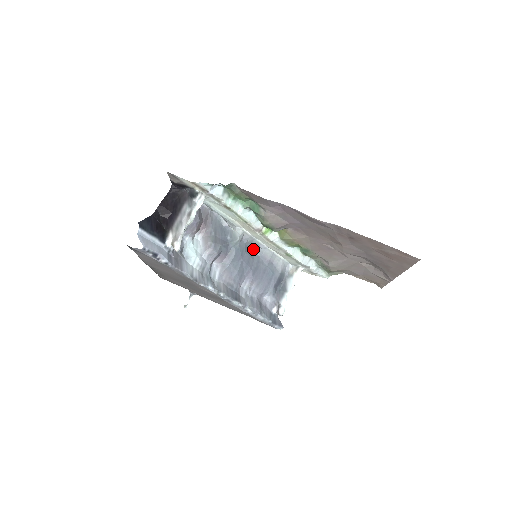
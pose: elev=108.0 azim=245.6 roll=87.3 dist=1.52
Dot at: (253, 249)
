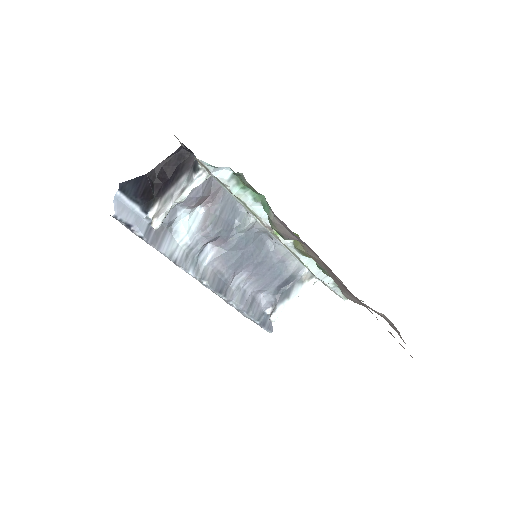
Dot at: (266, 239)
